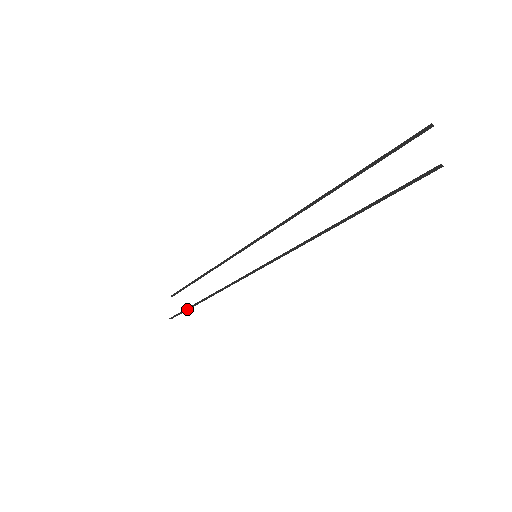
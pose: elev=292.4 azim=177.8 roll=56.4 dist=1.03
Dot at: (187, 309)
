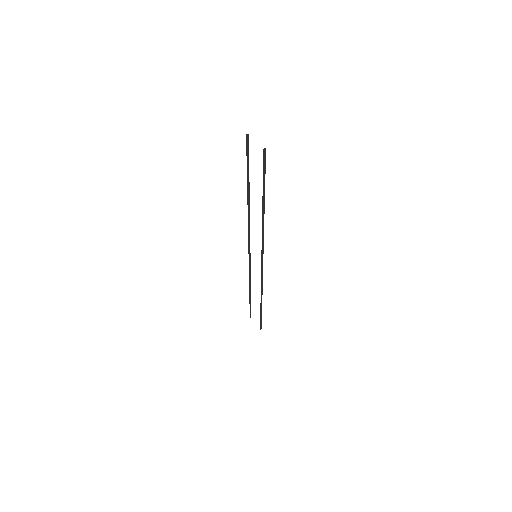
Dot at: (261, 316)
